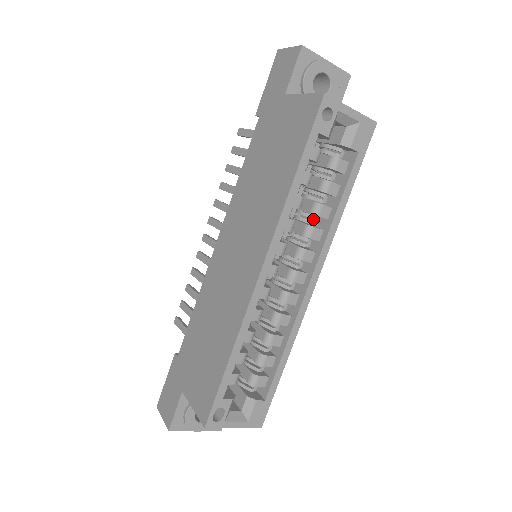
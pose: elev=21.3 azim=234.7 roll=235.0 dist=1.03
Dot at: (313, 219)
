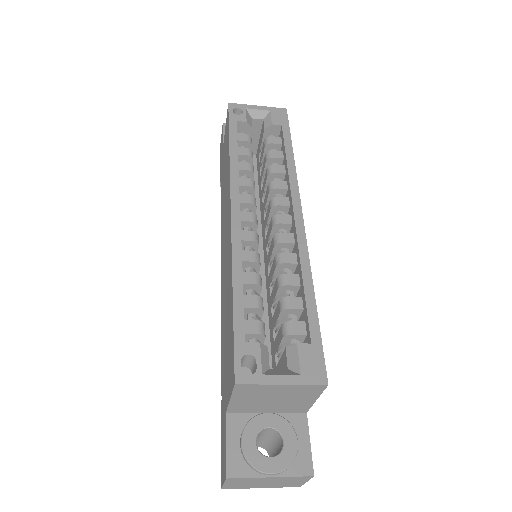
Dot at: occluded
